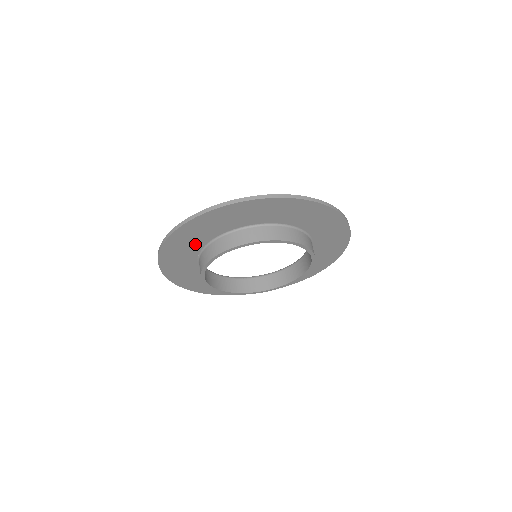
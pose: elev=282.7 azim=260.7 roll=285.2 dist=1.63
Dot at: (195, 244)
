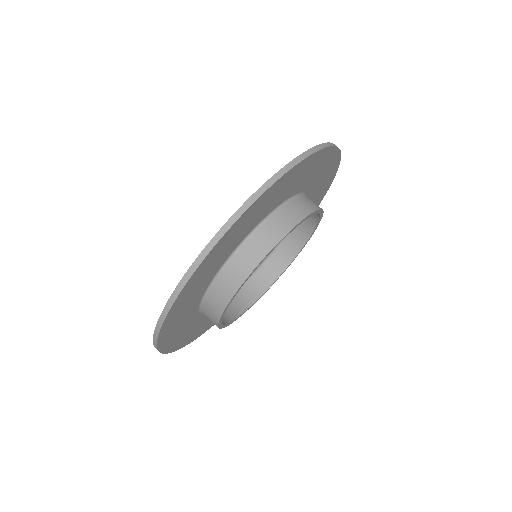
Dot at: (188, 319)
